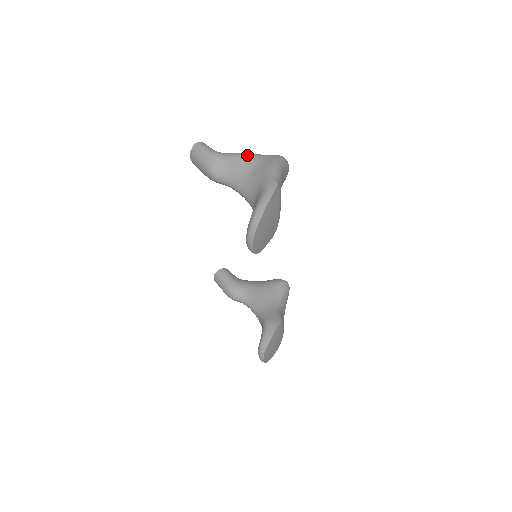
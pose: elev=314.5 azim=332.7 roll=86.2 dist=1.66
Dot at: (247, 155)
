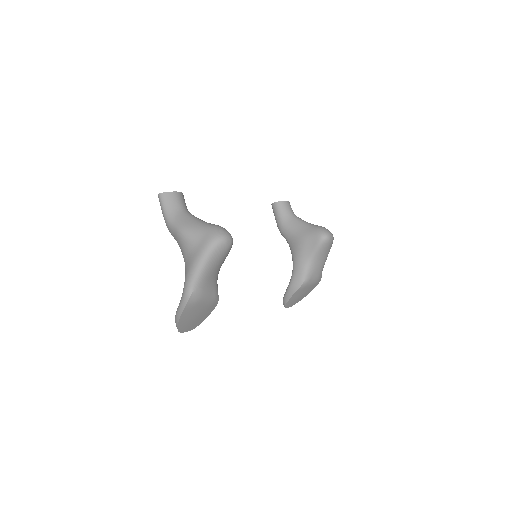
Dot at: (184, 236)
